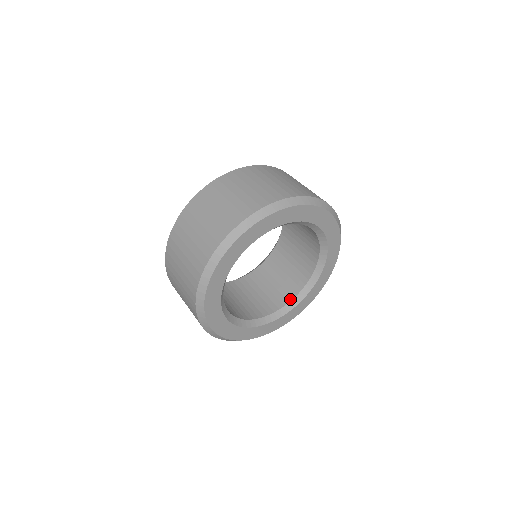
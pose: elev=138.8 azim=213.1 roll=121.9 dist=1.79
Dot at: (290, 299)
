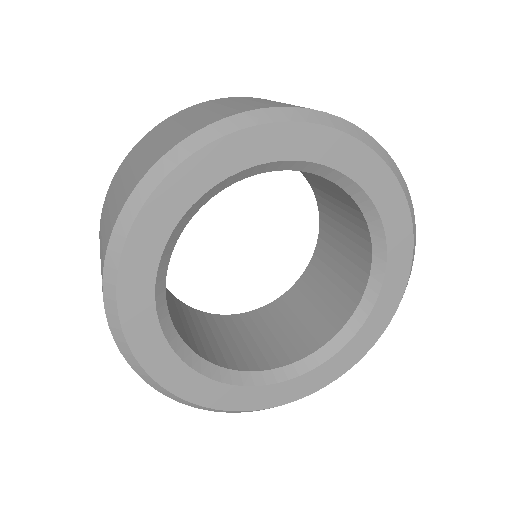
Dot at: (346, 318)
